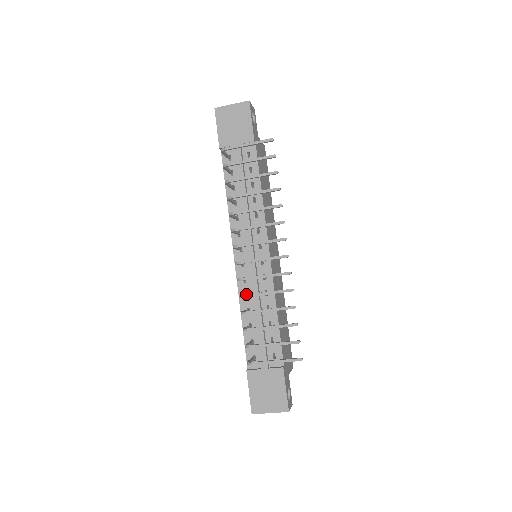
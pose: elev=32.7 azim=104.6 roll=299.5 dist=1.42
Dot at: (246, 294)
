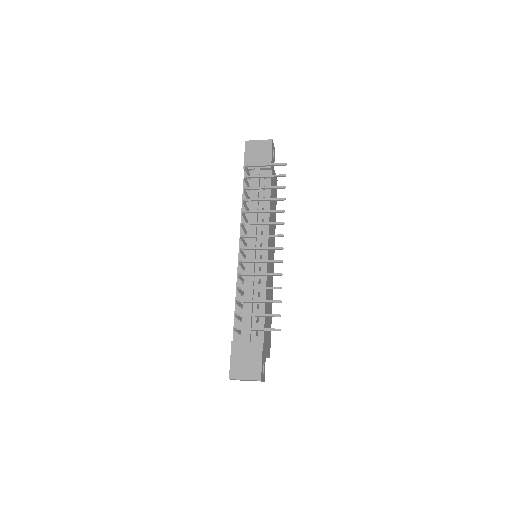
Dot at: (244, 273)
